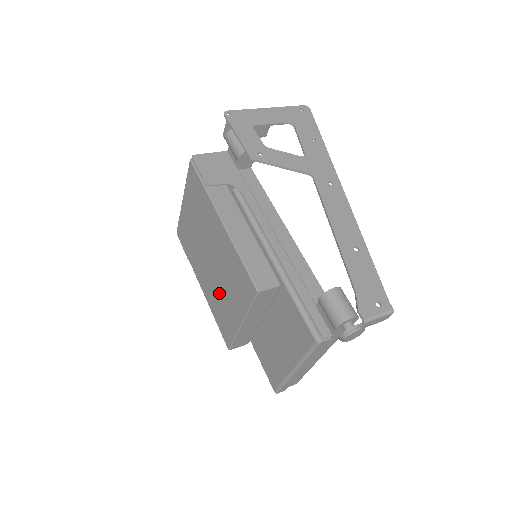
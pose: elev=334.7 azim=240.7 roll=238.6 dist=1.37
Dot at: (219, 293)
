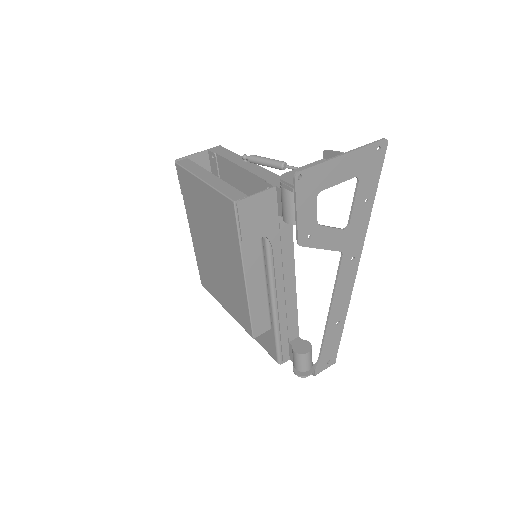
Dot at: (212, 271)
